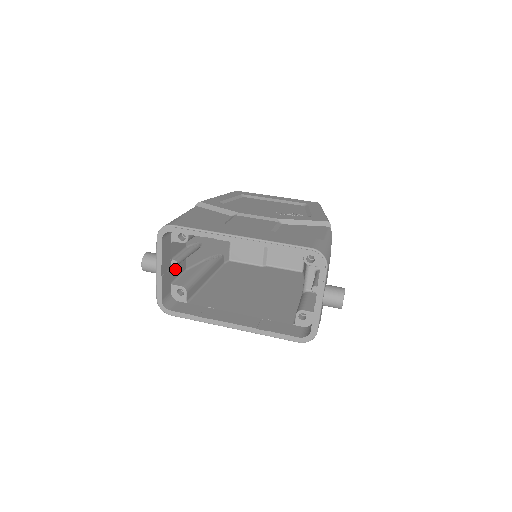
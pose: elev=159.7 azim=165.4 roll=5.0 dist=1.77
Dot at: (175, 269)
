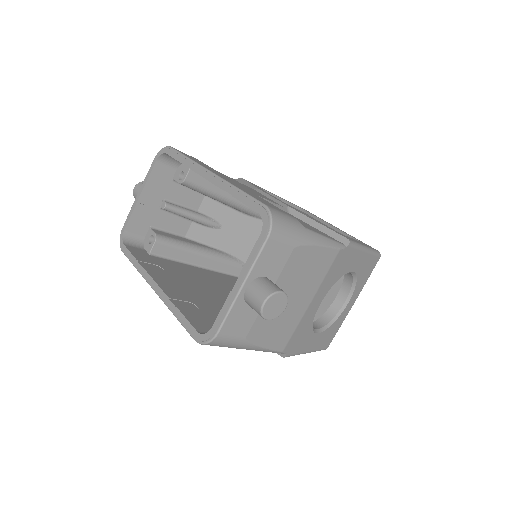
Dot at: (166, 218)
